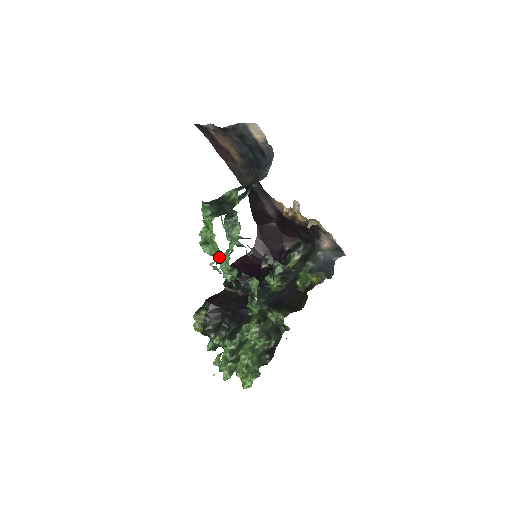
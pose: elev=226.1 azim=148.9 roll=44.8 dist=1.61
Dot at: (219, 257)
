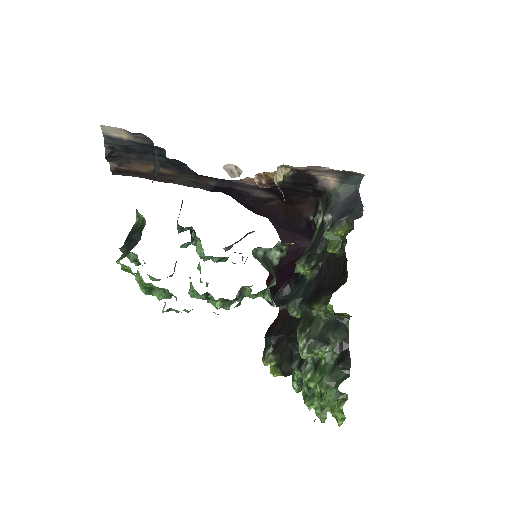
Dot at: (188, 292)
